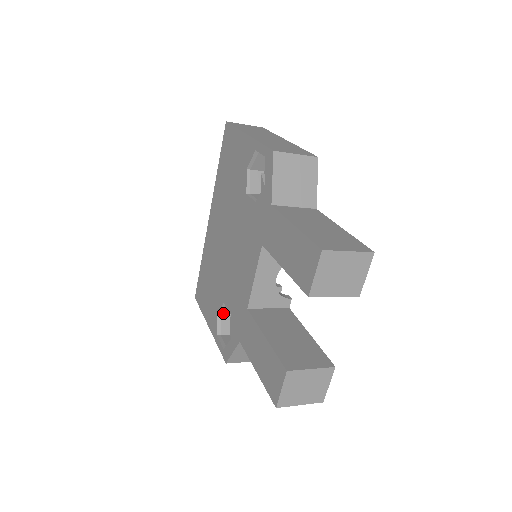
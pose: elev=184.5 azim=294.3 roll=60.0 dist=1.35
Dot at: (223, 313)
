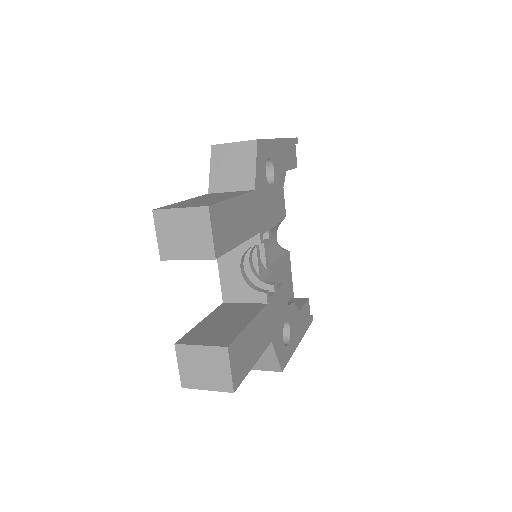
Dot at: occluded
